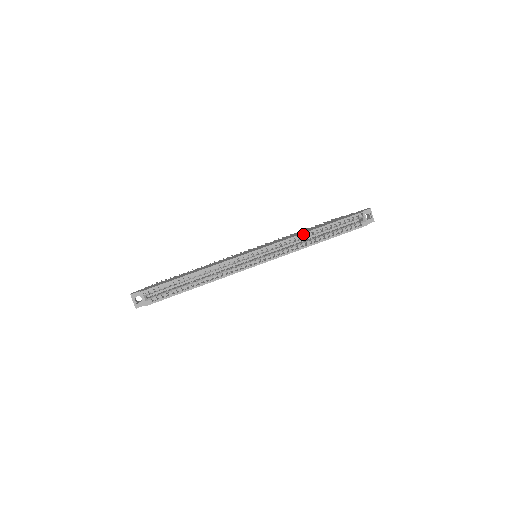
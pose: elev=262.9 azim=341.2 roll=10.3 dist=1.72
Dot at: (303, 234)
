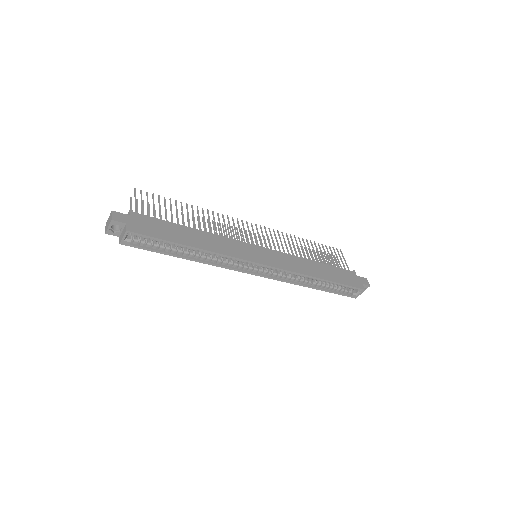
Dot at: (310, 277)
